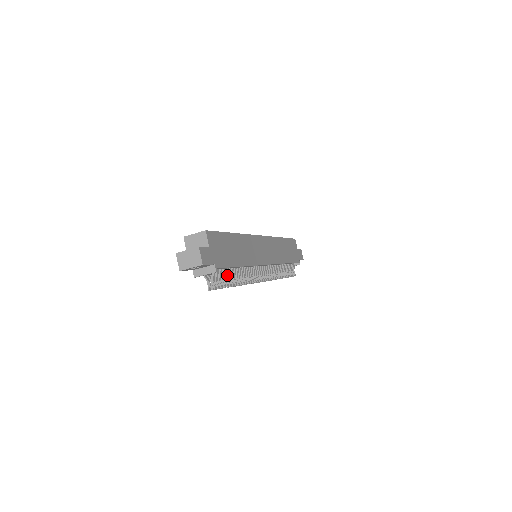
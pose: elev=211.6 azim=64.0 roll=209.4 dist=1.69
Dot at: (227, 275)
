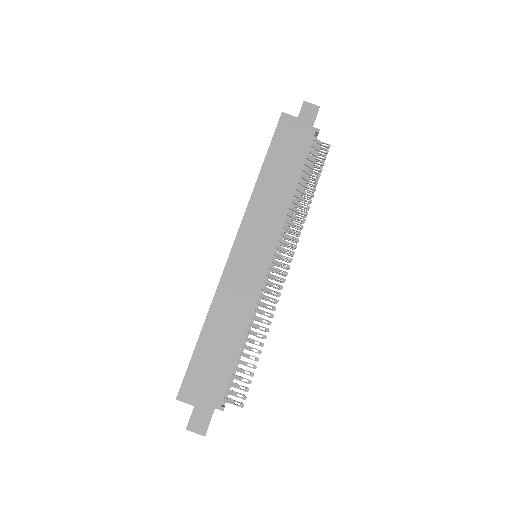
Dot at: occluded
